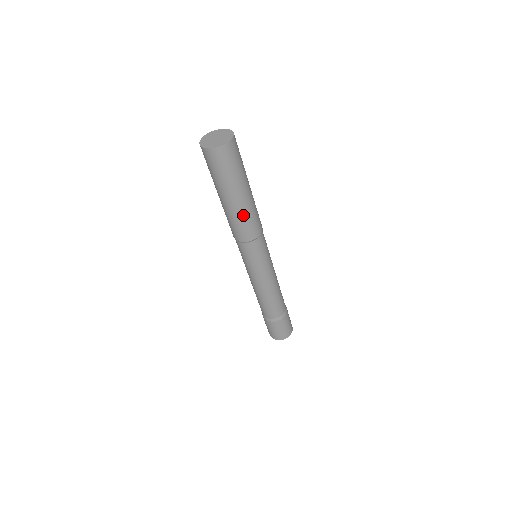
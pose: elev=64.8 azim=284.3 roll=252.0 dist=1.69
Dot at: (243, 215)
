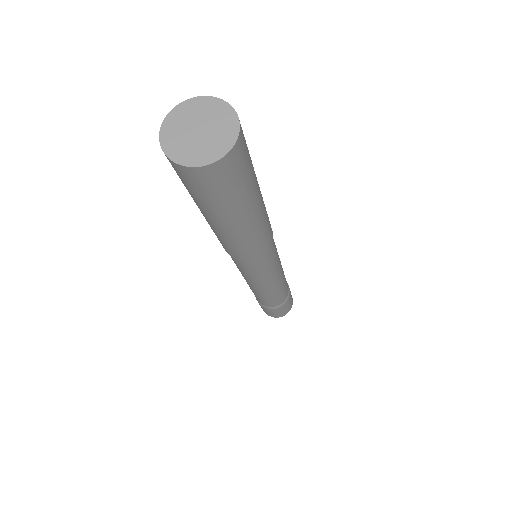
Dot at: (242, 240)
